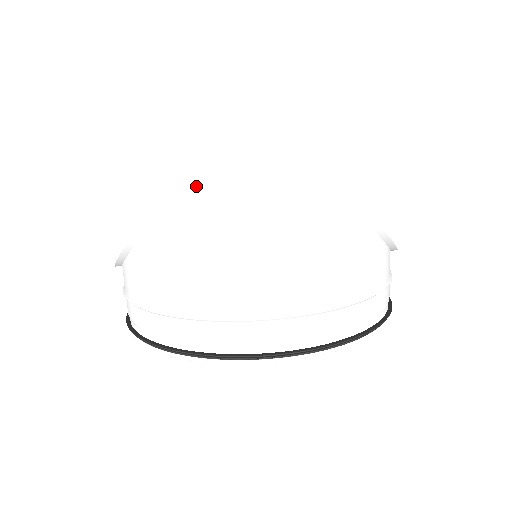
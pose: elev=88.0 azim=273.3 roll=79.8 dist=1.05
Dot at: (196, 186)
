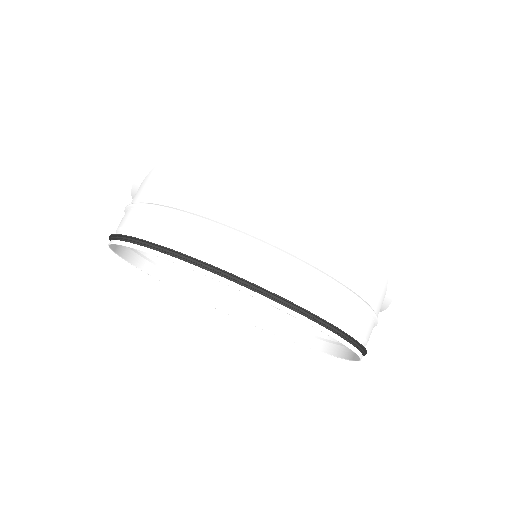
Dot at: (261, 111)
